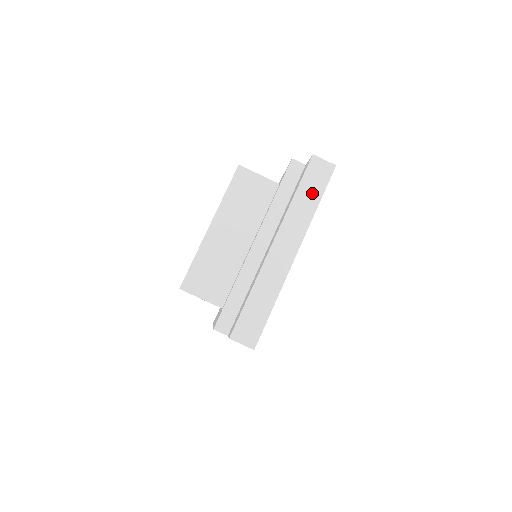
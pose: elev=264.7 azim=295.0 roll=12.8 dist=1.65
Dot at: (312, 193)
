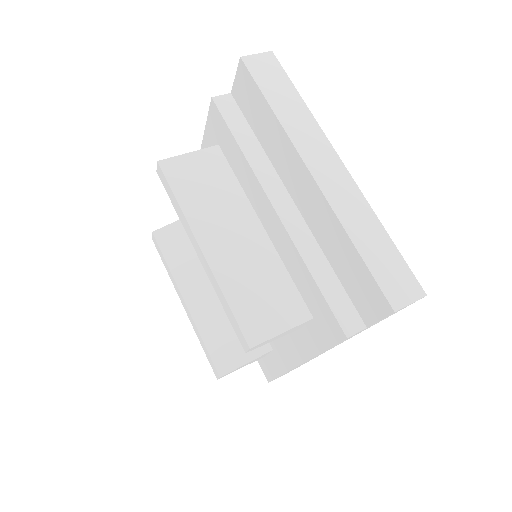
Dot at: (284, 93)
